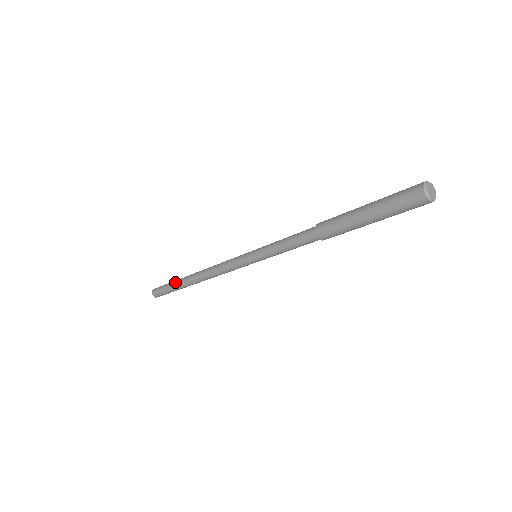
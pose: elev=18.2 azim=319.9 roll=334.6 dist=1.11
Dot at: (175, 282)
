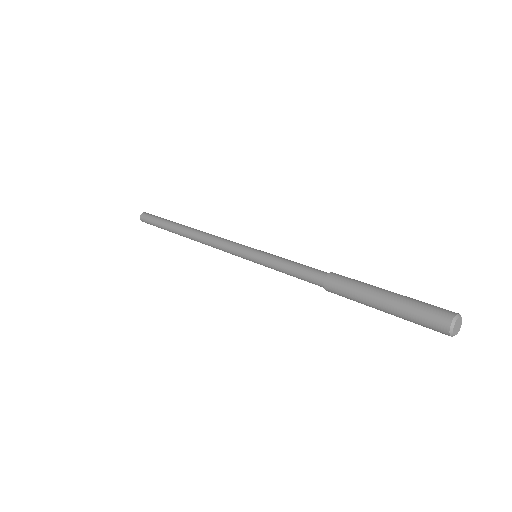
Dot at: occluded
